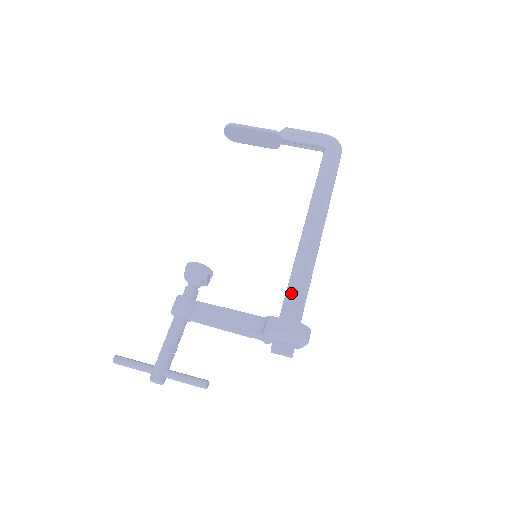
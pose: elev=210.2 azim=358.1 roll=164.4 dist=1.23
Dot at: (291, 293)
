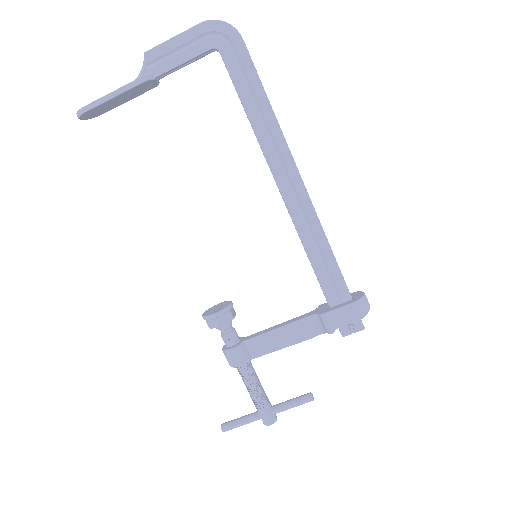
Dot at: (321, 274)
